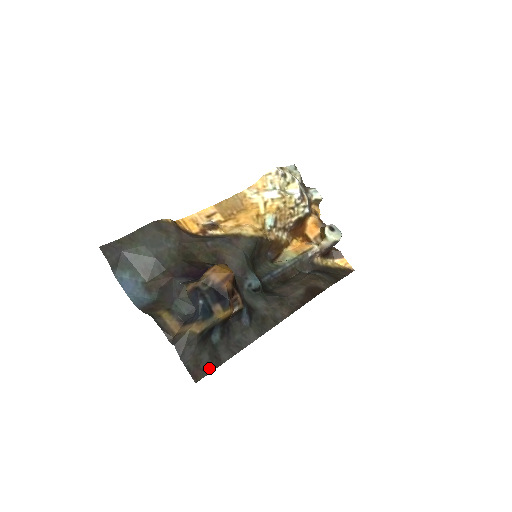
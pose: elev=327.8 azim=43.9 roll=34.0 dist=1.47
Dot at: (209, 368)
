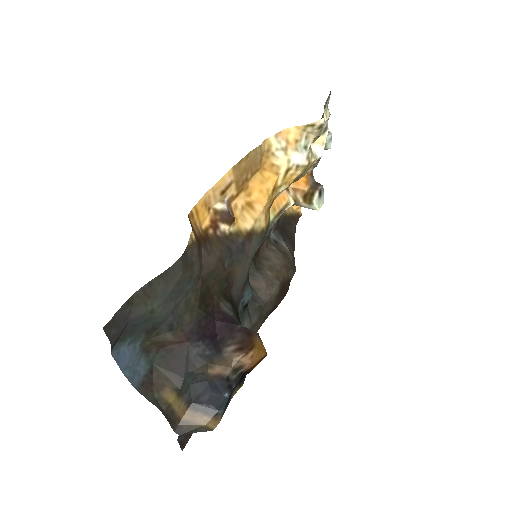
Dot at: occluded
